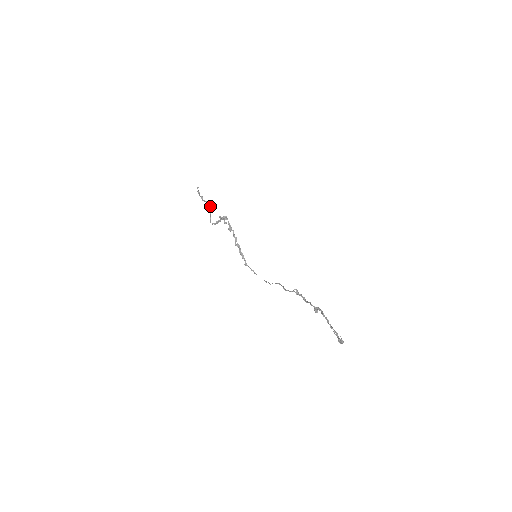
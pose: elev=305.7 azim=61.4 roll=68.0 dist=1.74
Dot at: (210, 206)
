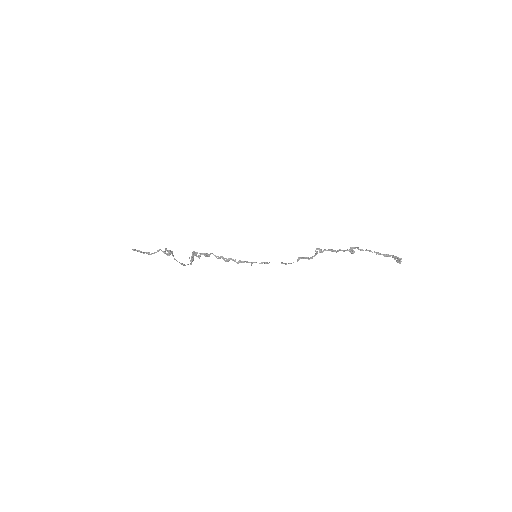
Dot at: (167, 255)
